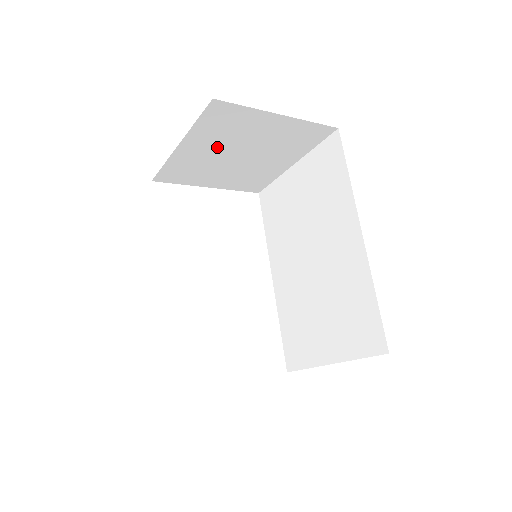
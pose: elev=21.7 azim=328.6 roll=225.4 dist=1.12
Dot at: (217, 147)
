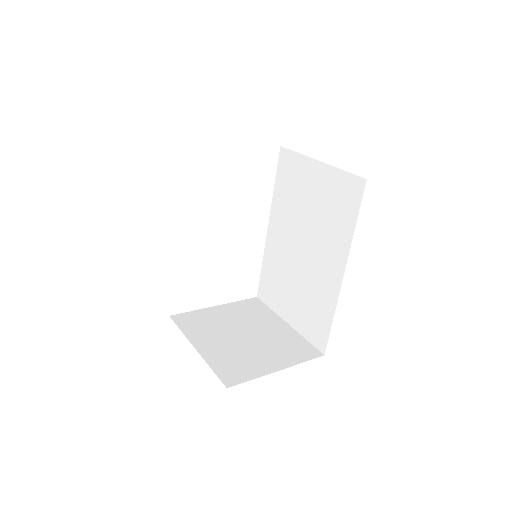
Dot at: occluded
